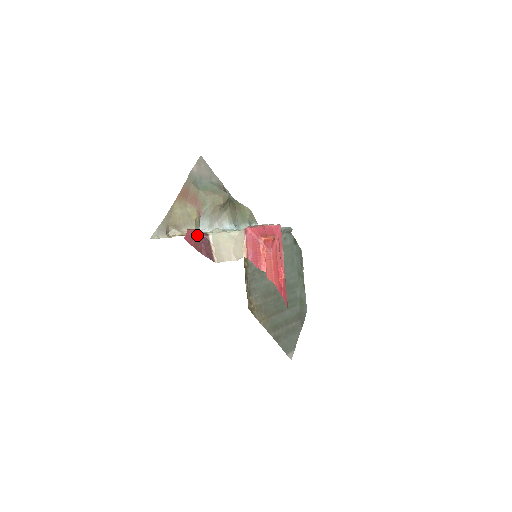
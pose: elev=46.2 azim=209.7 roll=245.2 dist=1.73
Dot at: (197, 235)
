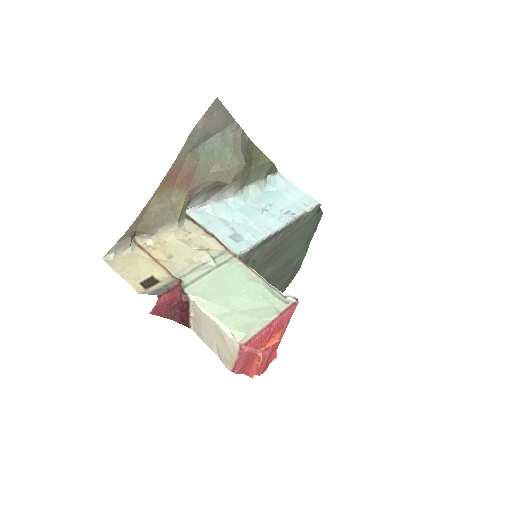
Dot at: (172, 300)
